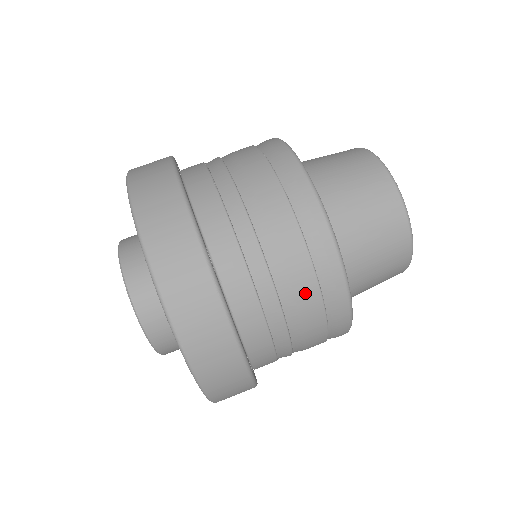
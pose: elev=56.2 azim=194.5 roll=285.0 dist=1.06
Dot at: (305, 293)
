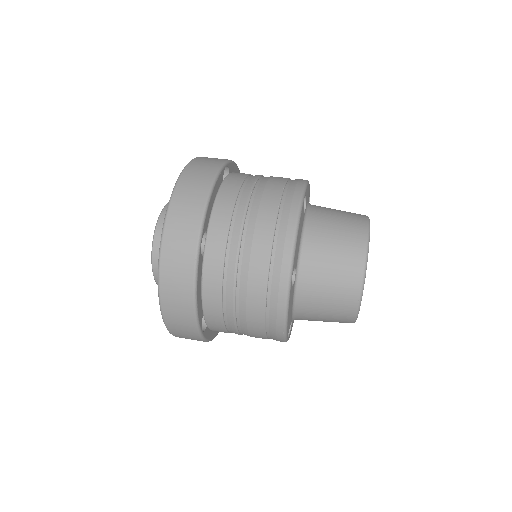
Dot at: (255, 297)
